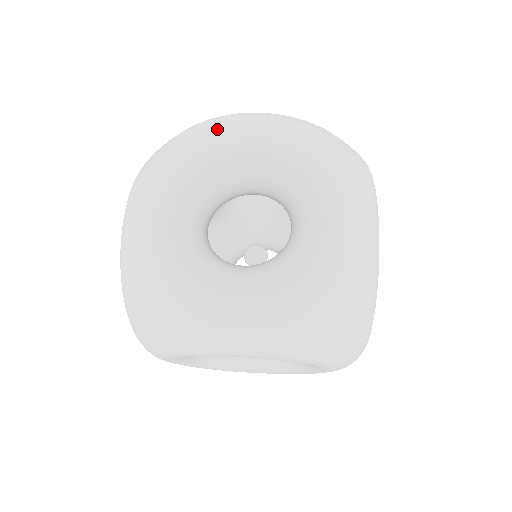
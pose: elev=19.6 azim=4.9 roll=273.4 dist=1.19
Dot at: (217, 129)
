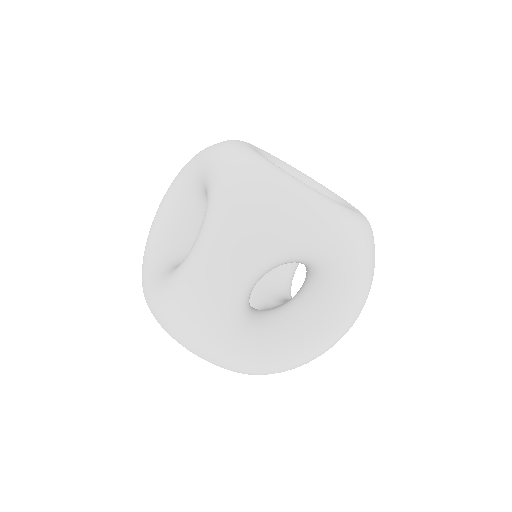
Dot at: (154, 218)
